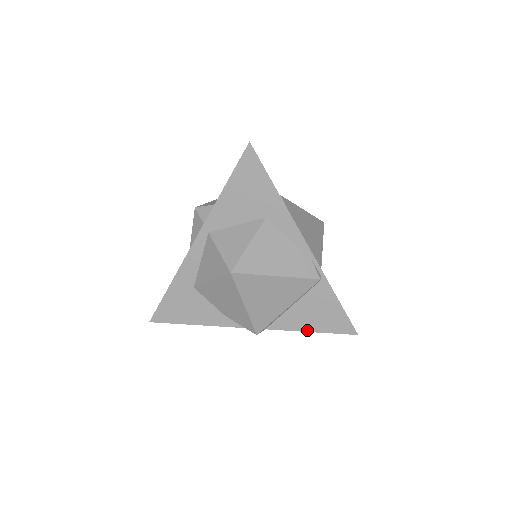
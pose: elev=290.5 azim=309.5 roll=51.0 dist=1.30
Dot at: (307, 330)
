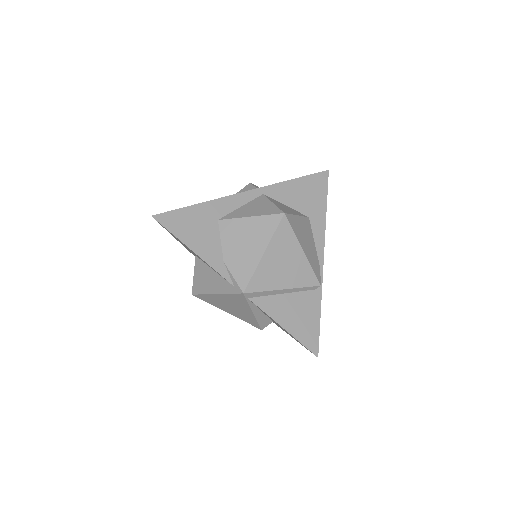
Dot at: (281, 324)
